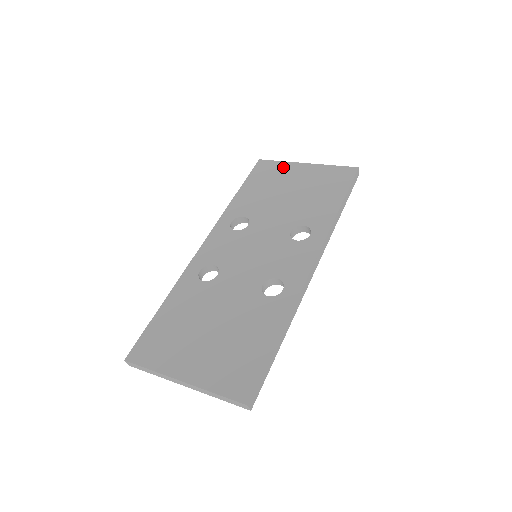
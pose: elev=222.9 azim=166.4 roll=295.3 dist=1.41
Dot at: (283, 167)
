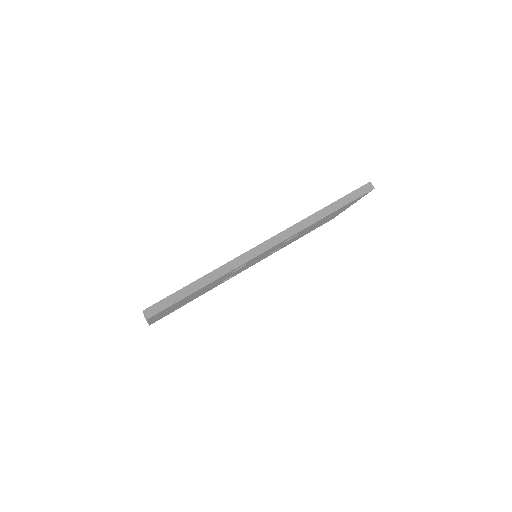
Dot at: occluded
